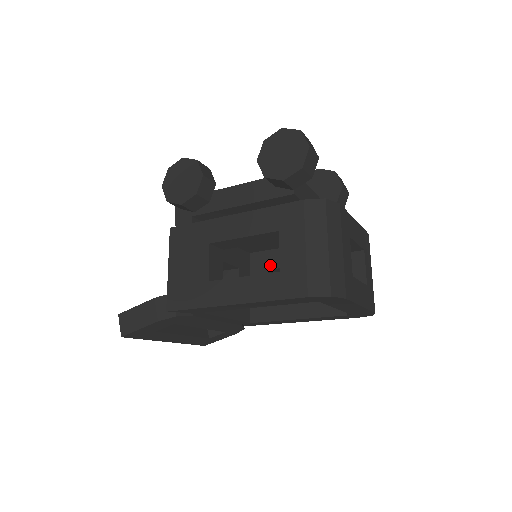
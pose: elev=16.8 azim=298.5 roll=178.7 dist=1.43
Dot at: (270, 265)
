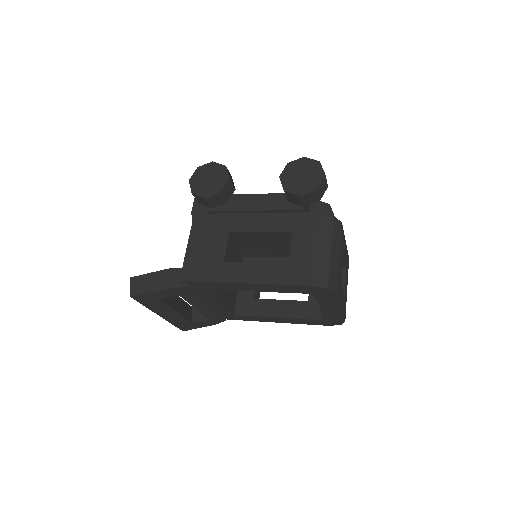
Dot at: occluded
